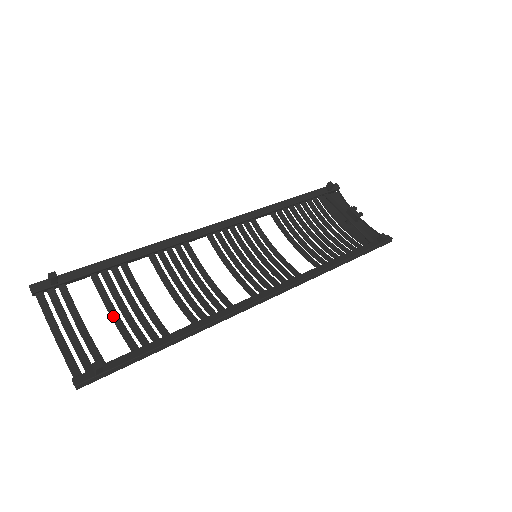
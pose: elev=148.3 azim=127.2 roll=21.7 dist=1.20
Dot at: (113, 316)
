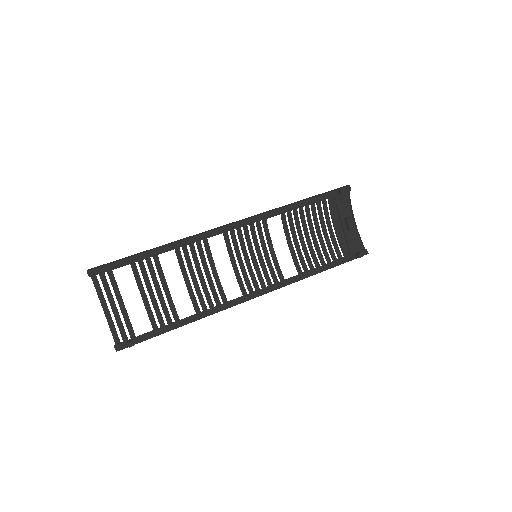
Dot at: (143, 297)
